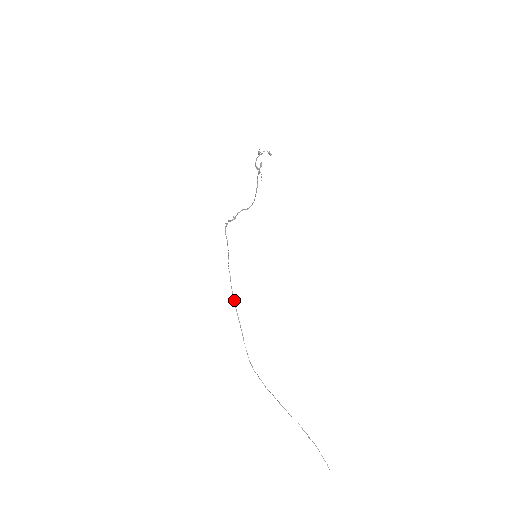
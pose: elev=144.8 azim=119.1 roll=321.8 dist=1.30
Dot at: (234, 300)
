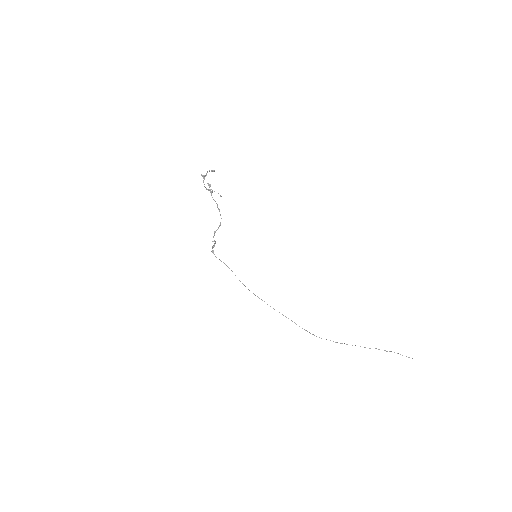
Dot at: occluded
